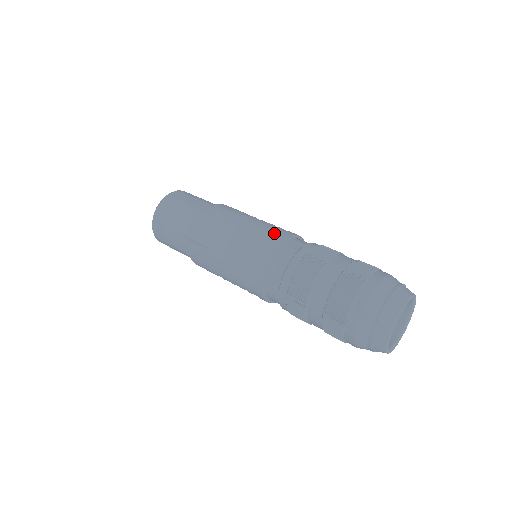
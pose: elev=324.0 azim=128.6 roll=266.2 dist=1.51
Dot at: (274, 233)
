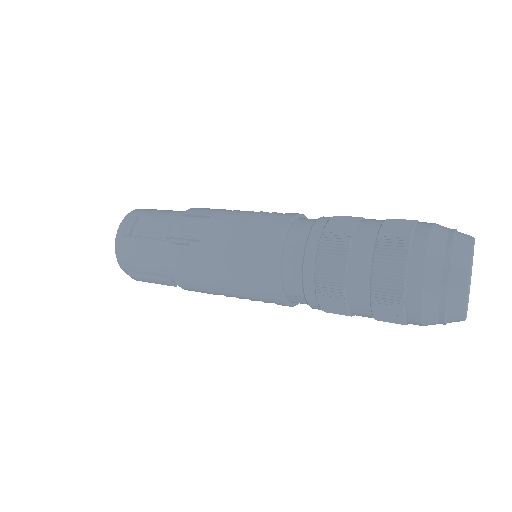
Dot at: occluded
